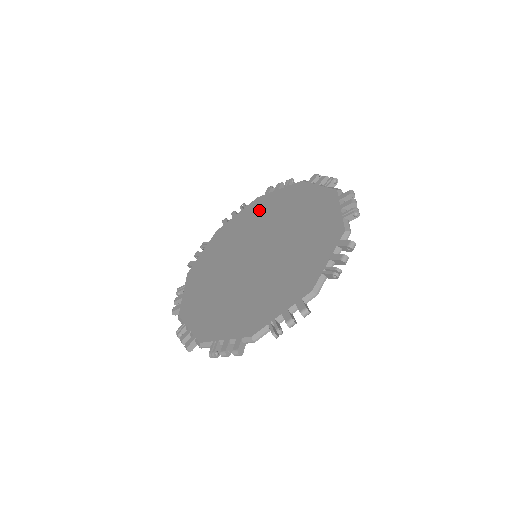
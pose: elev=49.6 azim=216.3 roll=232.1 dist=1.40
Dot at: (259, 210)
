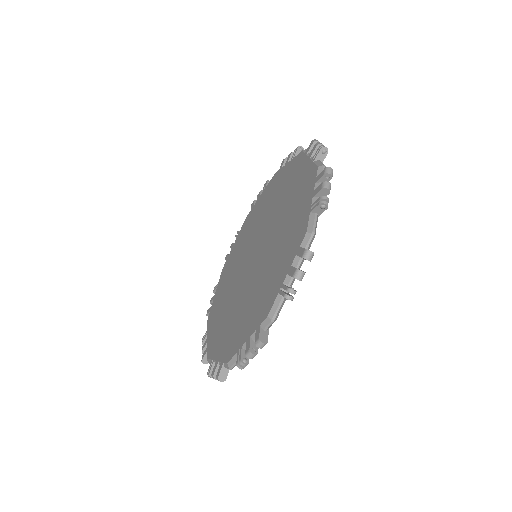
Dot at: (289, 180)
